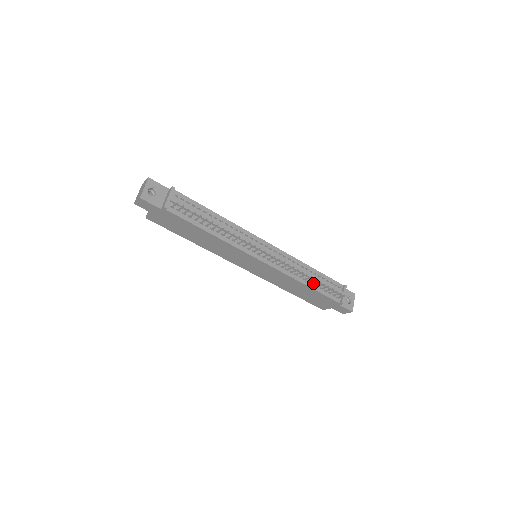
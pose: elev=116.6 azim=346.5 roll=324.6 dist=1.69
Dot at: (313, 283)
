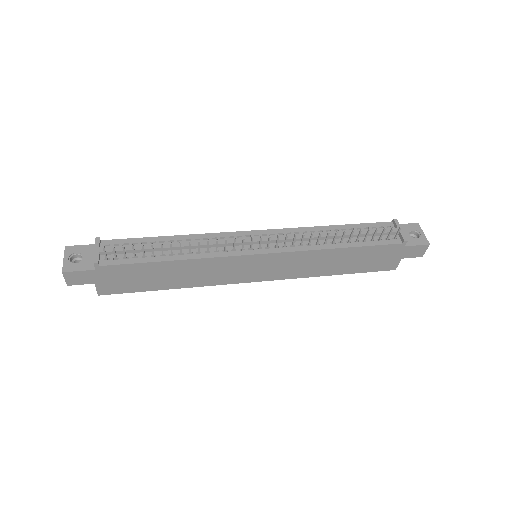
Dot at: (347, 241)
